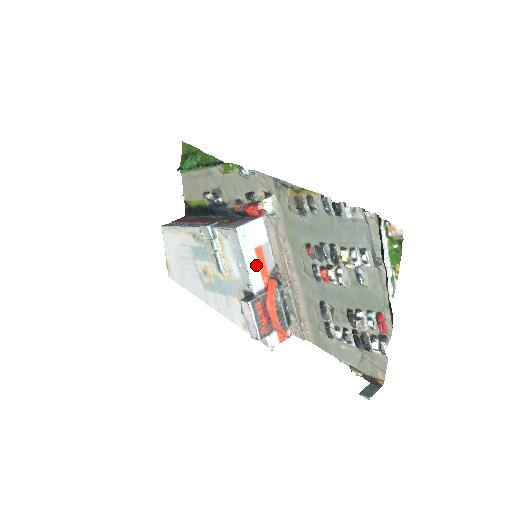
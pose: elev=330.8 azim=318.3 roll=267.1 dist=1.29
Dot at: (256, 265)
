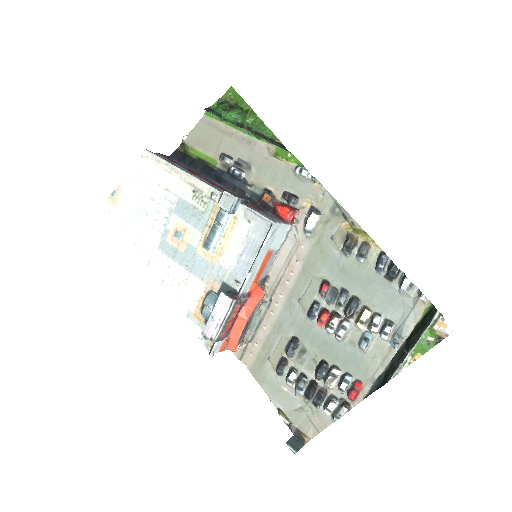
Dot at: (258, 267)
